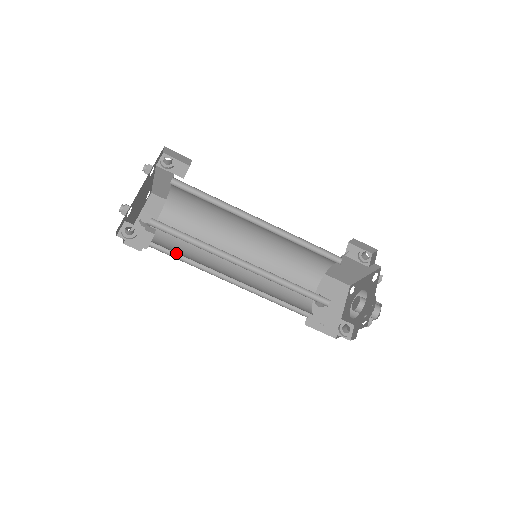
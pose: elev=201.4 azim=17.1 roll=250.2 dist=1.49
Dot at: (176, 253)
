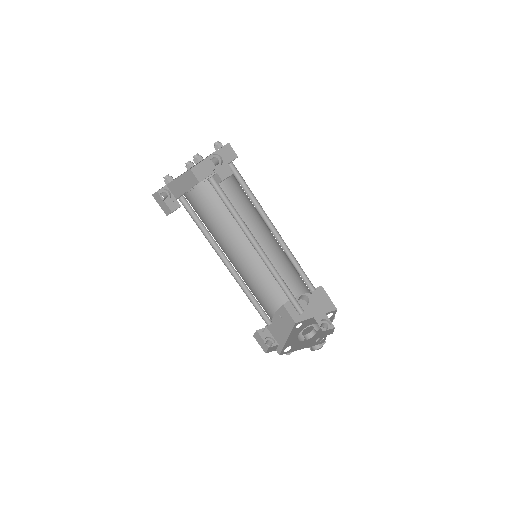
Dot at: (218, 202)
